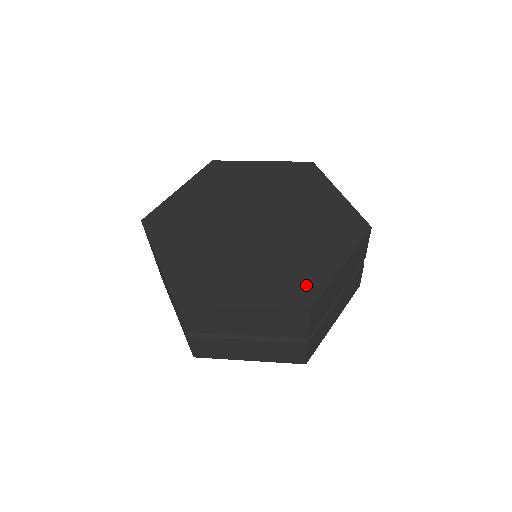
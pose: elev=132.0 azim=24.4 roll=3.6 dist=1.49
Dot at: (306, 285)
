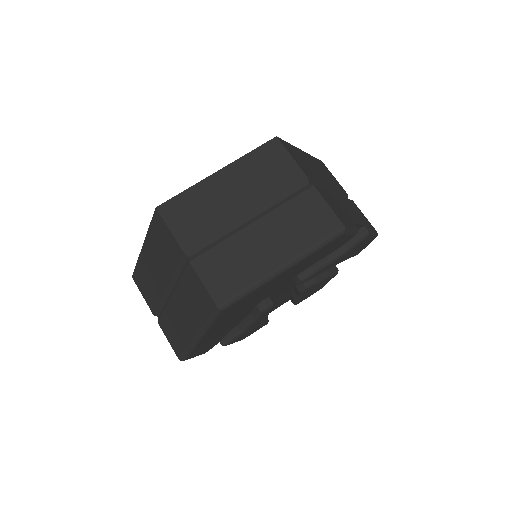
Dot at: occluded
